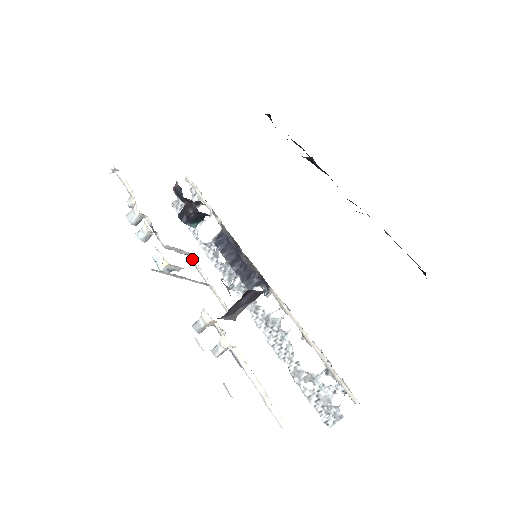
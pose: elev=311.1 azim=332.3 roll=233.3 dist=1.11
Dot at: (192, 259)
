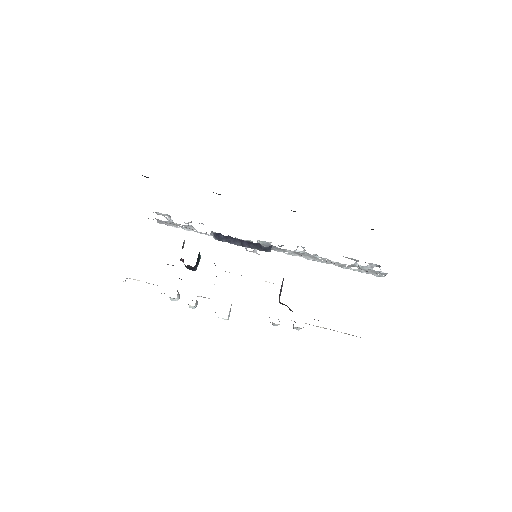
Dot at: occluded
